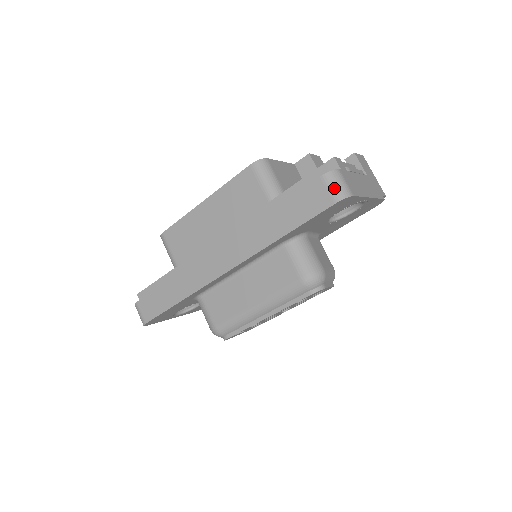
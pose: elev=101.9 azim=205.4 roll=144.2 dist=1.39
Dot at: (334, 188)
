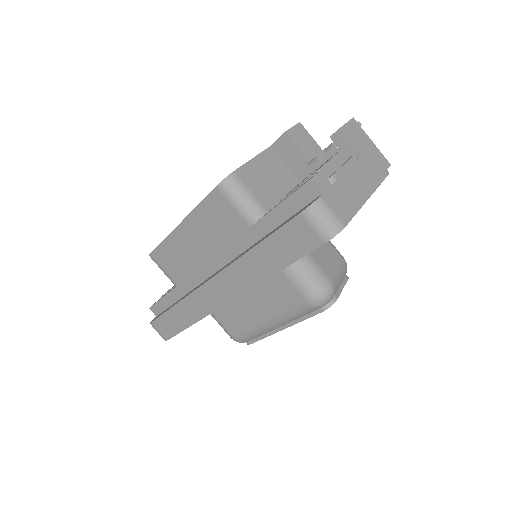
Dot at: (319, 226)
